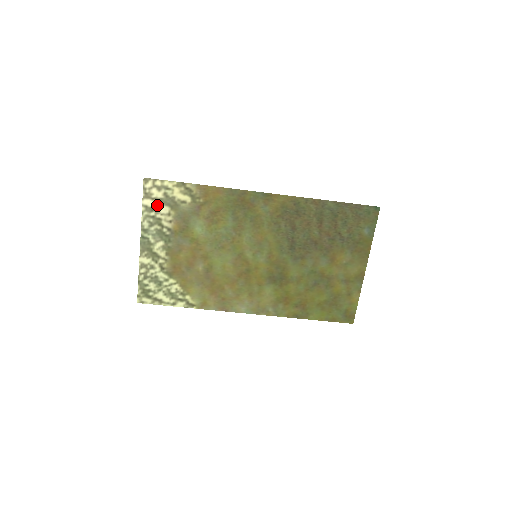
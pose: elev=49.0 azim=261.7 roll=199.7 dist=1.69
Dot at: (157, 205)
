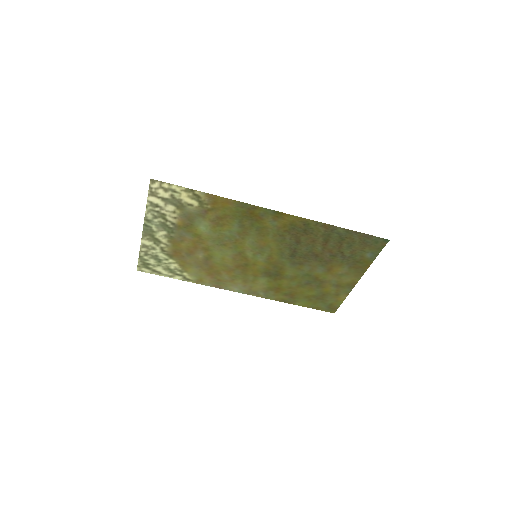
Dot at: (162, 203)
